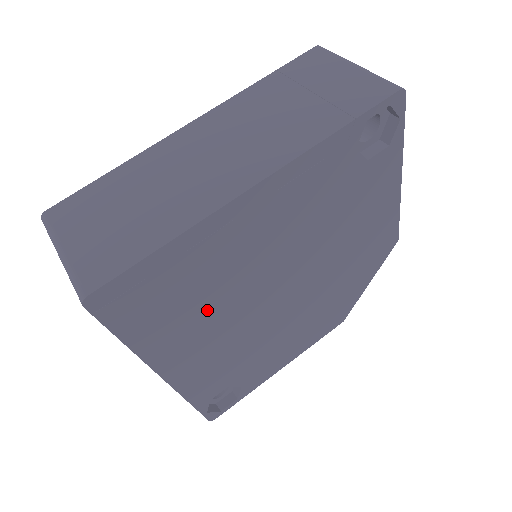
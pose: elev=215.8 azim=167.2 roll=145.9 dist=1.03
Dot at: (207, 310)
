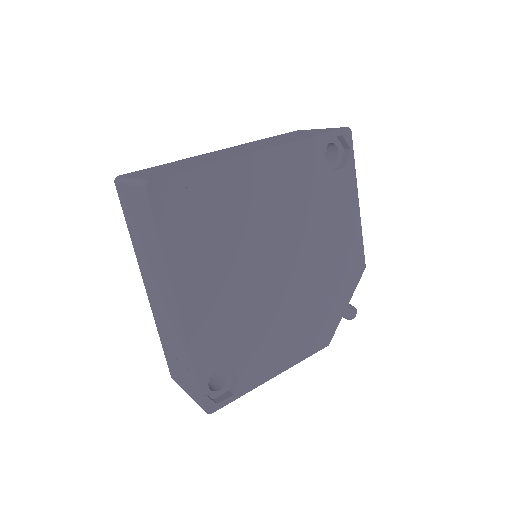
Dot at: (221, 248)
